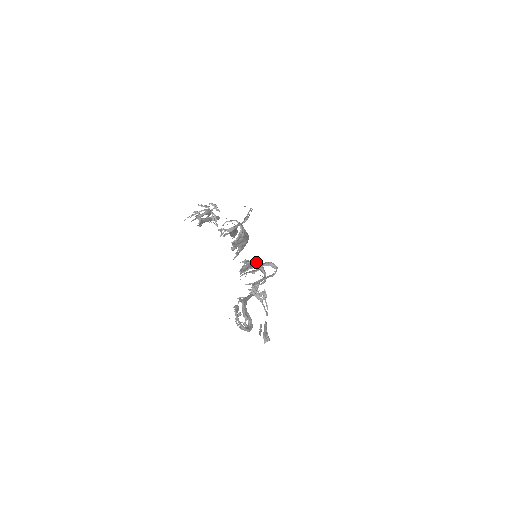
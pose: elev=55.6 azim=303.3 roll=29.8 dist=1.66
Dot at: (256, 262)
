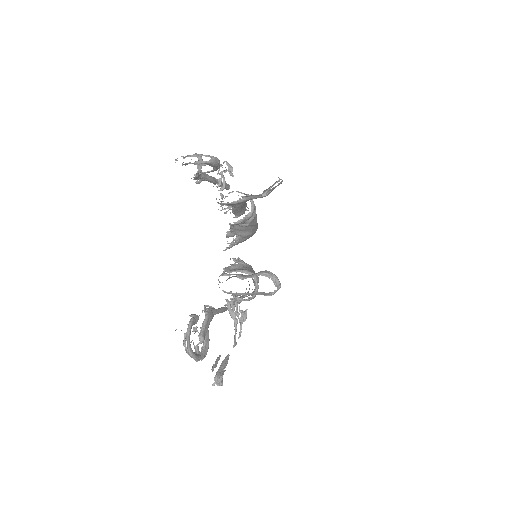
Dot at: occluded
